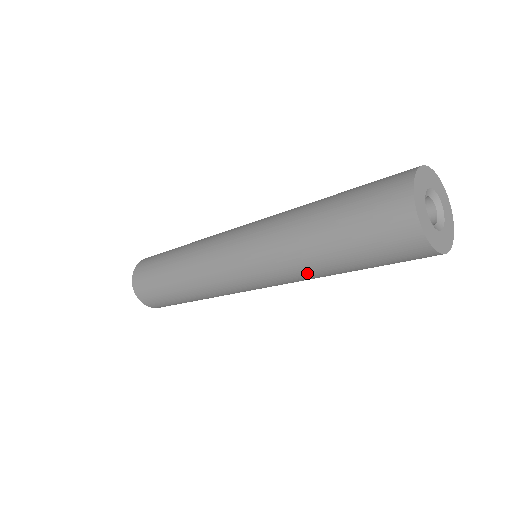
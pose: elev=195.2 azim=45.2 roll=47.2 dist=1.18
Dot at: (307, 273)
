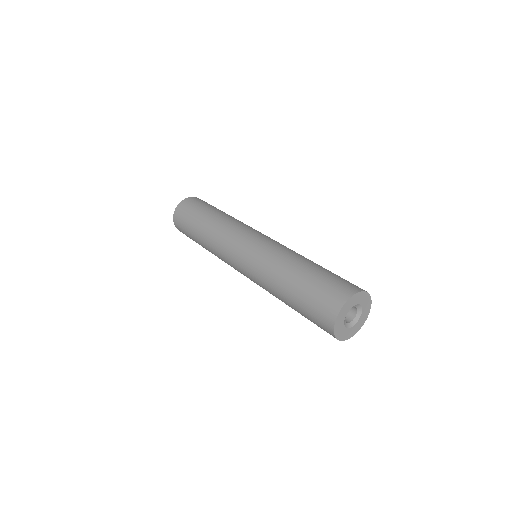
Dot at: occluded
